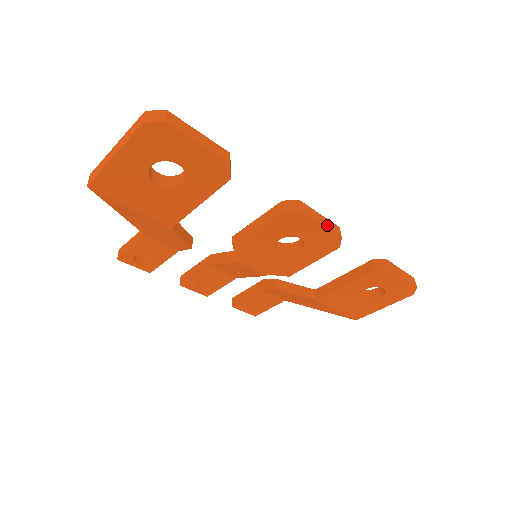
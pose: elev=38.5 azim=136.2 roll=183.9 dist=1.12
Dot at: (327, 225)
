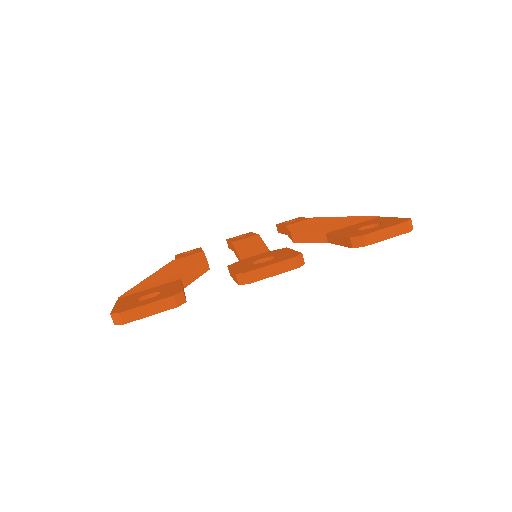
Dot at: (280, 270)
